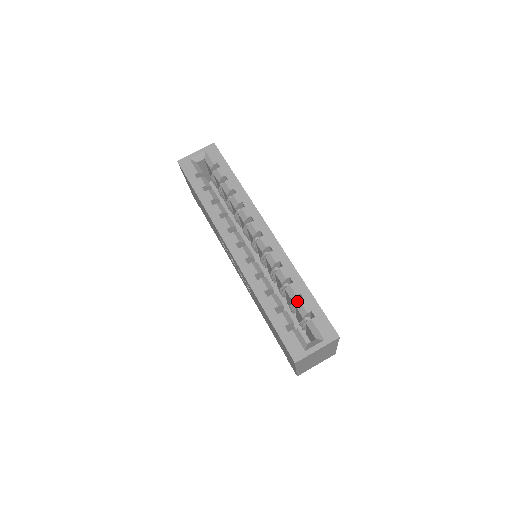
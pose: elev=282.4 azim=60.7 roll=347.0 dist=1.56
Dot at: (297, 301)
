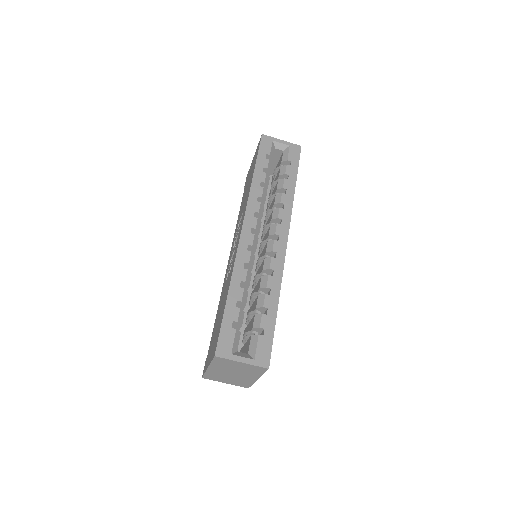
Dot at: (259, 312)
